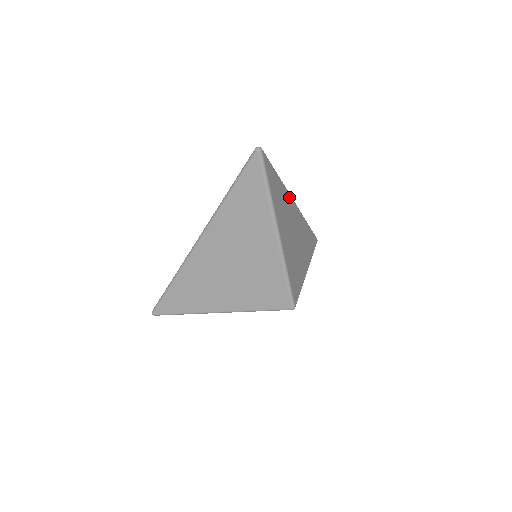
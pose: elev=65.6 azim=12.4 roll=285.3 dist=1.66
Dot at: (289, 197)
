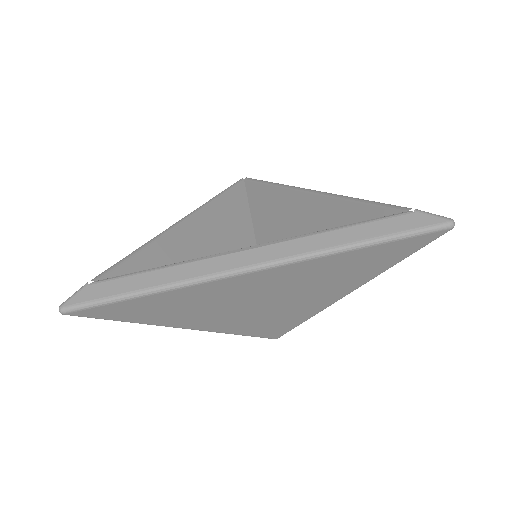
Dot at: occluded
